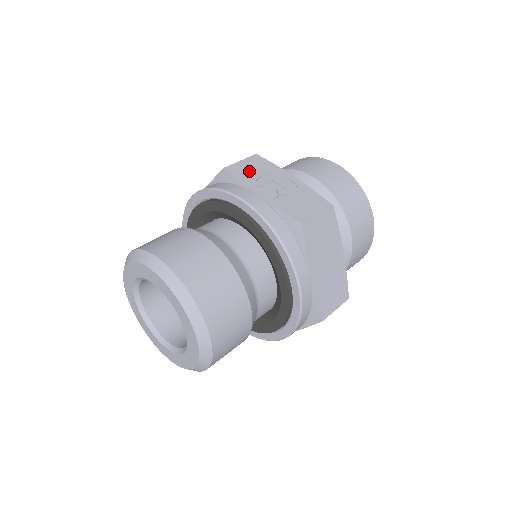
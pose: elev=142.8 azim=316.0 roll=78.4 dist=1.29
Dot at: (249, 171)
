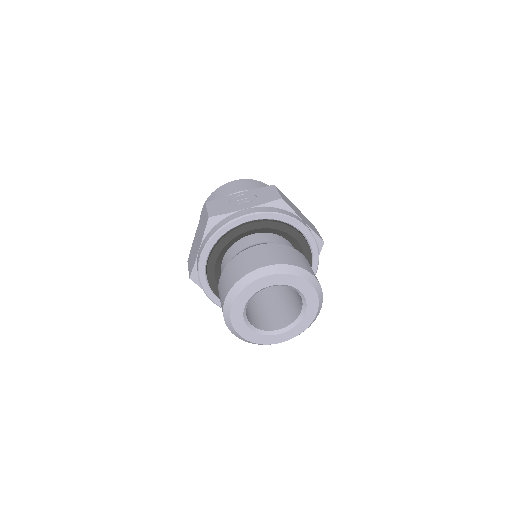
Dot at: (220, 208)
